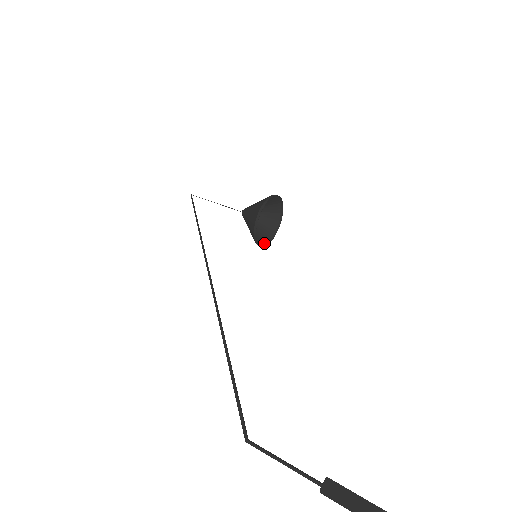
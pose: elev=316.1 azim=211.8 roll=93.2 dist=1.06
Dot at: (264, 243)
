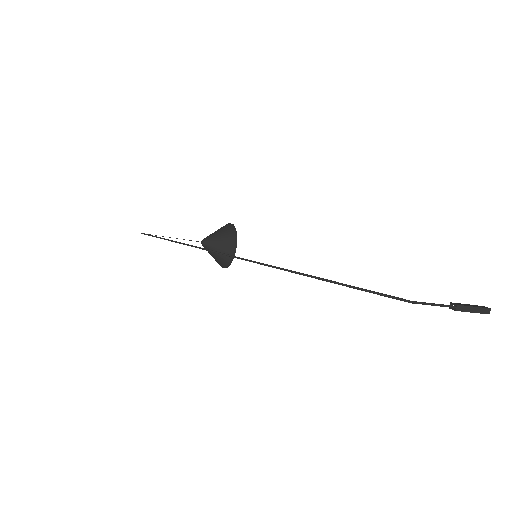
Dot at: (223, 267)
